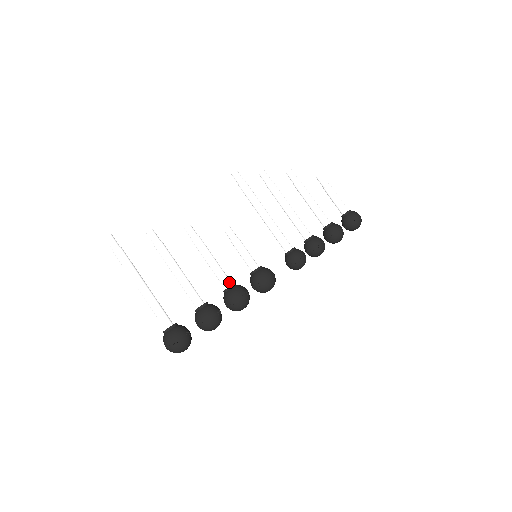
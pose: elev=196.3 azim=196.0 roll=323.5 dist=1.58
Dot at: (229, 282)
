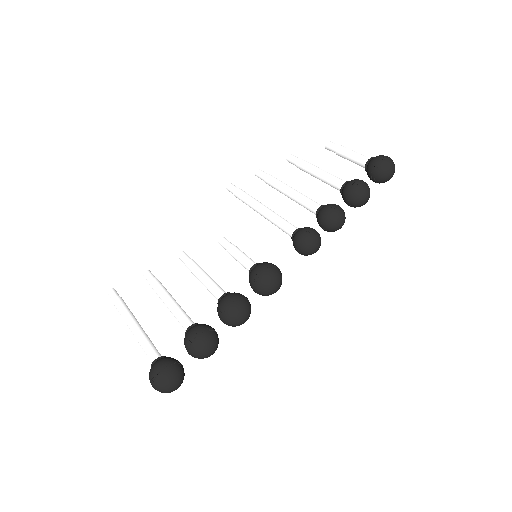
Dot at: (222, 294)
